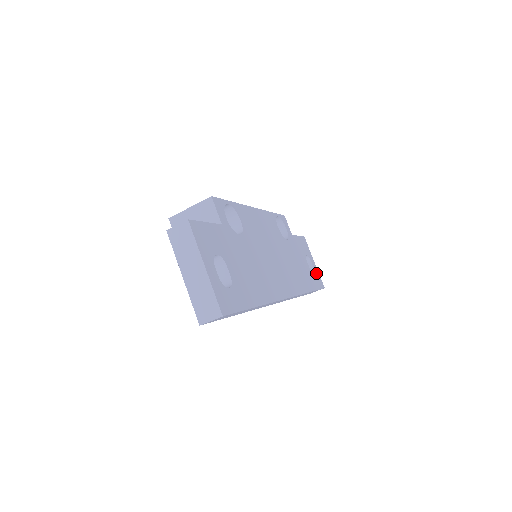
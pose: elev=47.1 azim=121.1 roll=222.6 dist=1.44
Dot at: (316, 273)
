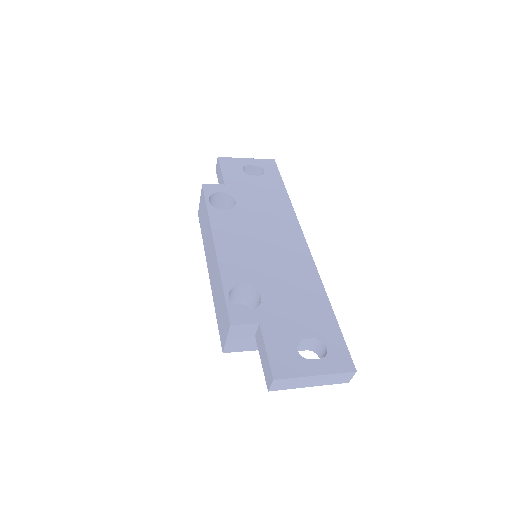
Dot at: (260, 165)
